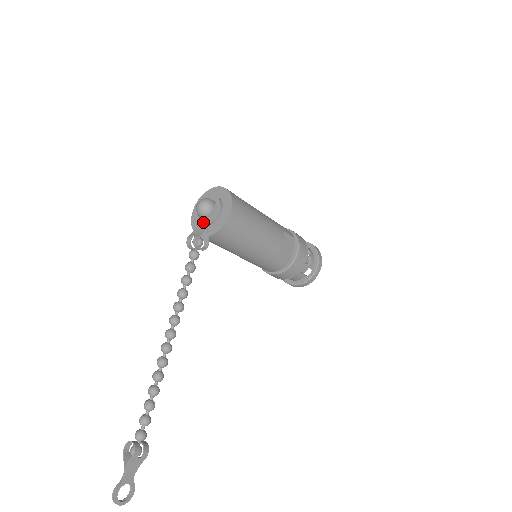
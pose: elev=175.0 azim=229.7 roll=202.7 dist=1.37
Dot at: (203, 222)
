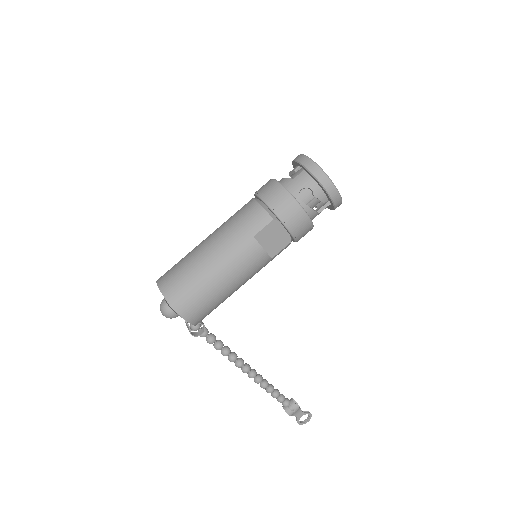
Dot at: occluded
